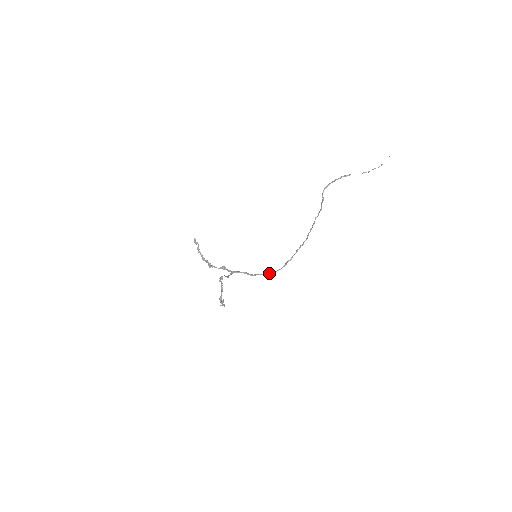
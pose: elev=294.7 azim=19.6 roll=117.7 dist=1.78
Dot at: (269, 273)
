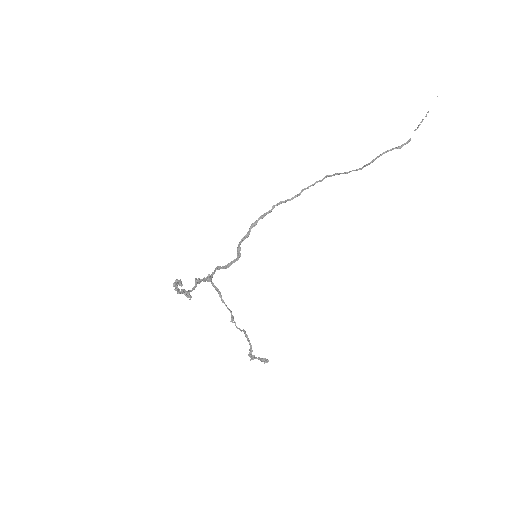
Dot at: occluded
